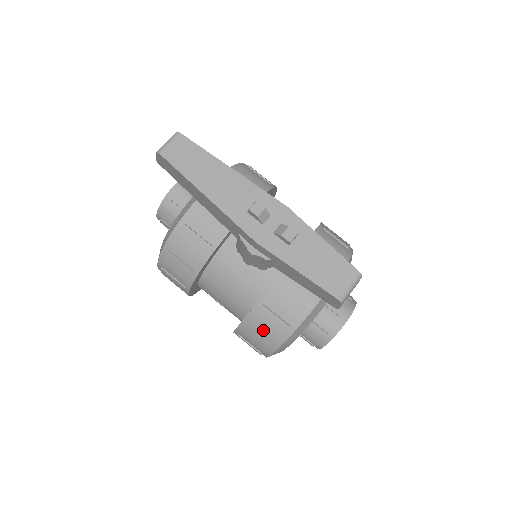
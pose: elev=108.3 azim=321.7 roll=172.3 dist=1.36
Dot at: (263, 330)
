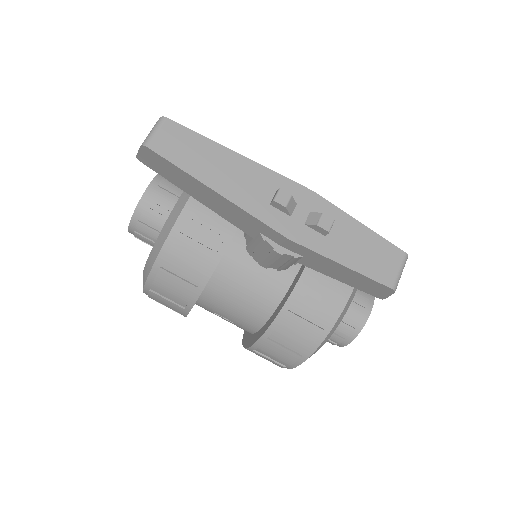
Dot at: (290, 340)
